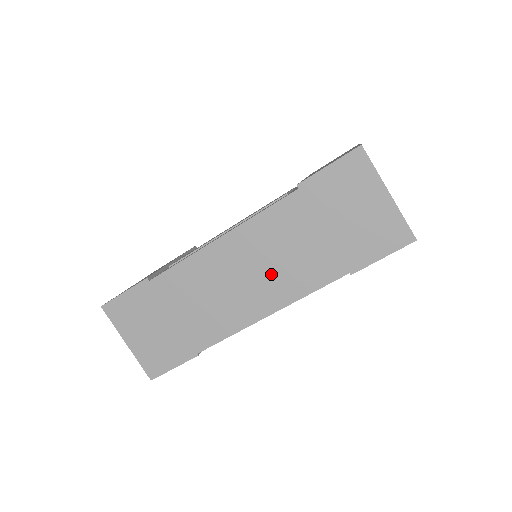
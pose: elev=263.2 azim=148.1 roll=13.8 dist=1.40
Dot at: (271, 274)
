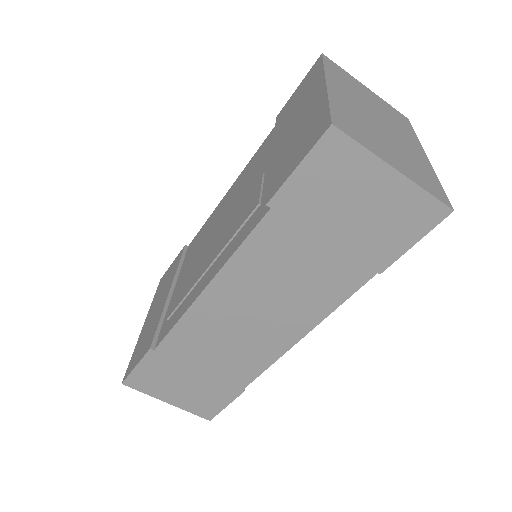
Dot at: (283, 303)
